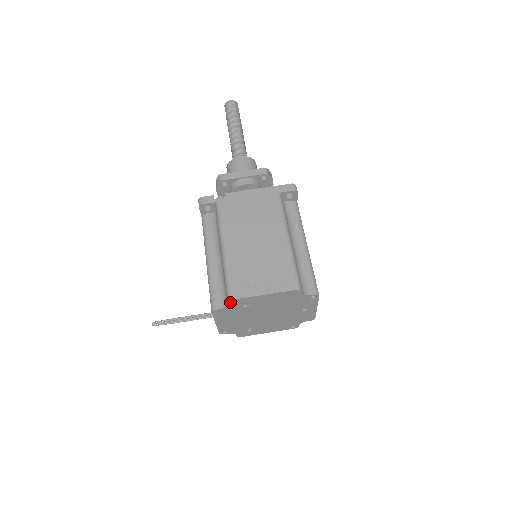
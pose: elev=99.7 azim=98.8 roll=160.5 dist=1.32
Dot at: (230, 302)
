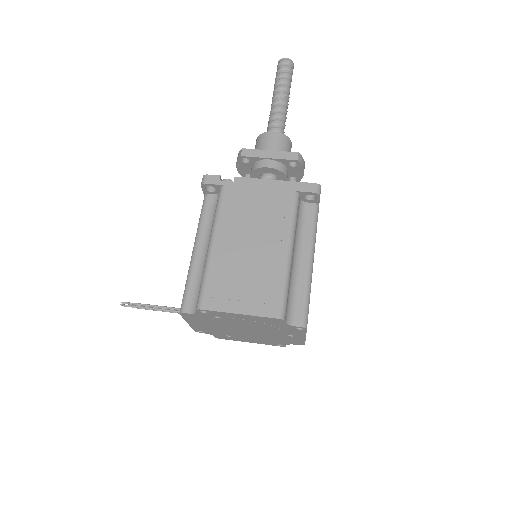
Dot at: (199, 310)
